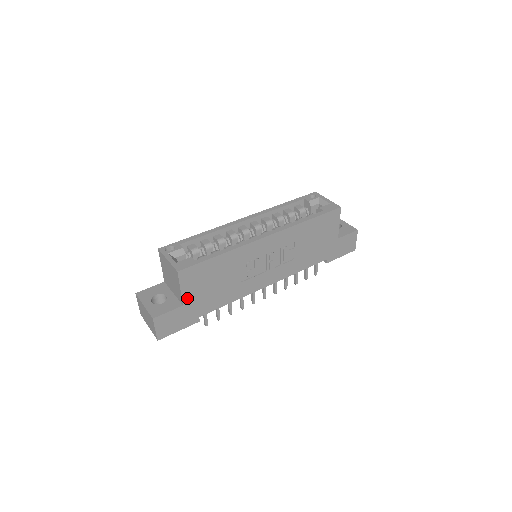
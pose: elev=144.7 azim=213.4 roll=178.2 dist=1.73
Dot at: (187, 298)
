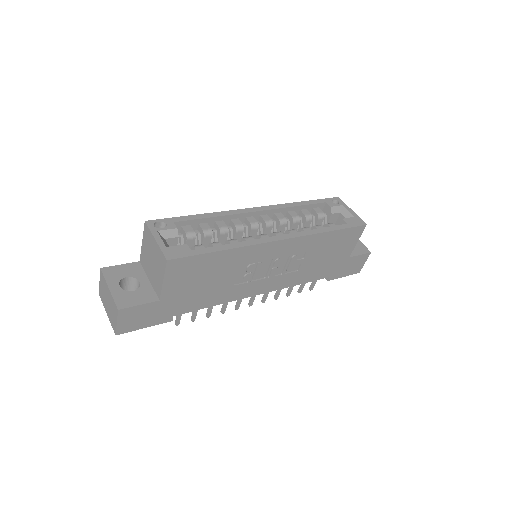
Dot at: (167, 293)
